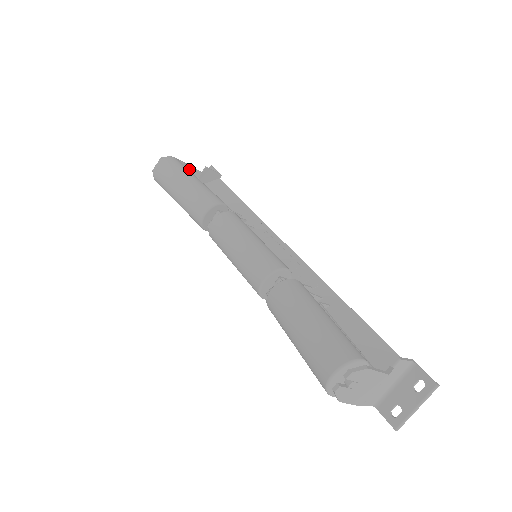
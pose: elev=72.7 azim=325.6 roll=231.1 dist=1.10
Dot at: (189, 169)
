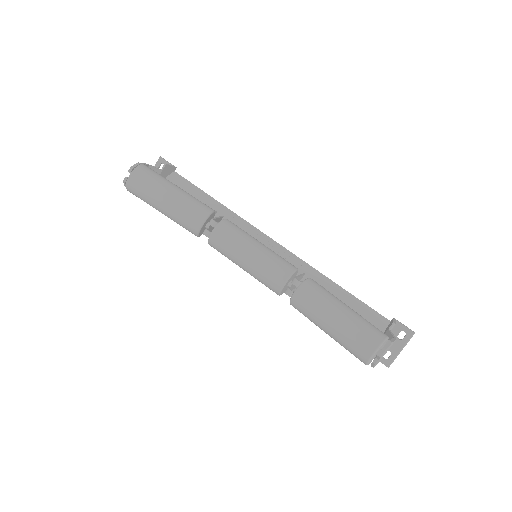
Dot at: occluded
